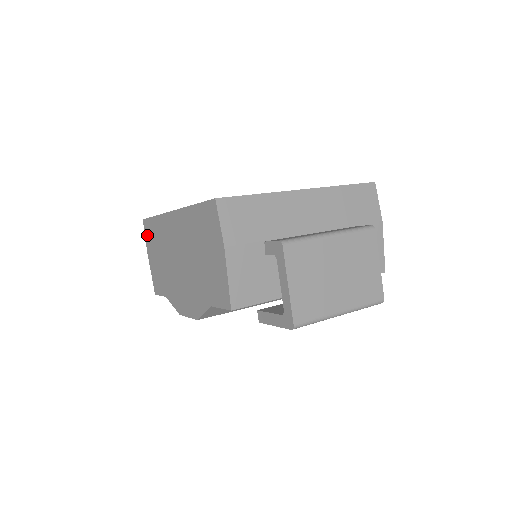
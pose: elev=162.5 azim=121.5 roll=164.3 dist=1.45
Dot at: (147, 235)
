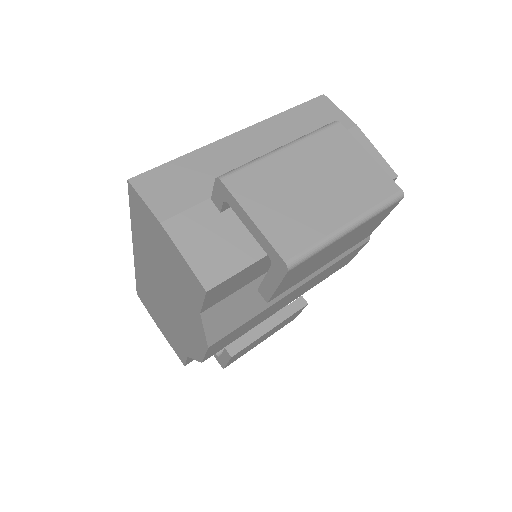
Dot at: (146, 306)
